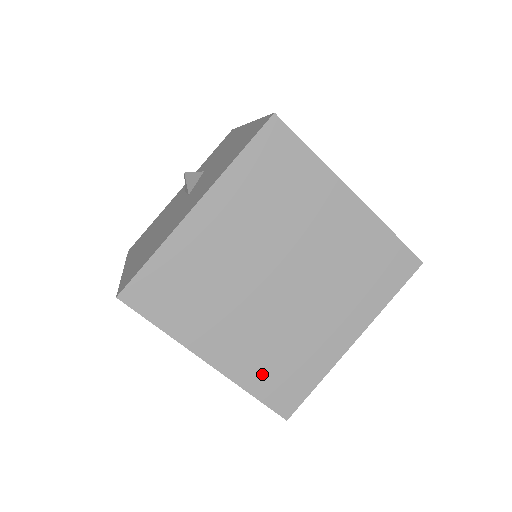
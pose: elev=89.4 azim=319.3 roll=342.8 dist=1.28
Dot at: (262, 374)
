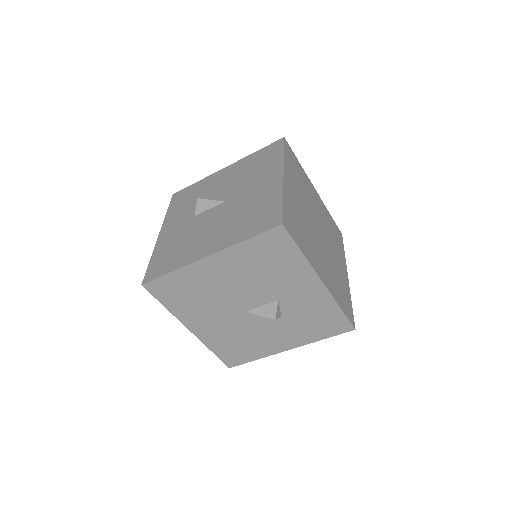
Dot at: (338, 293)
